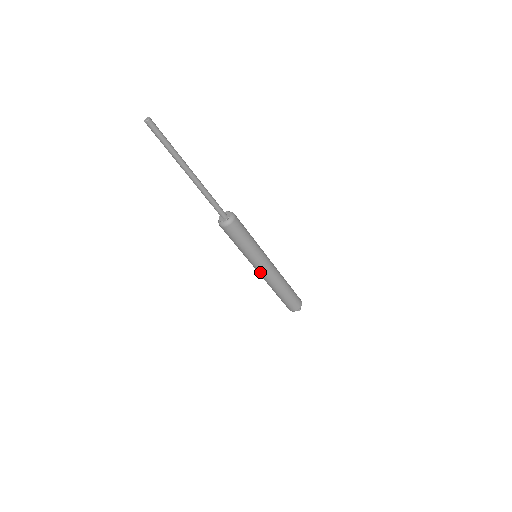
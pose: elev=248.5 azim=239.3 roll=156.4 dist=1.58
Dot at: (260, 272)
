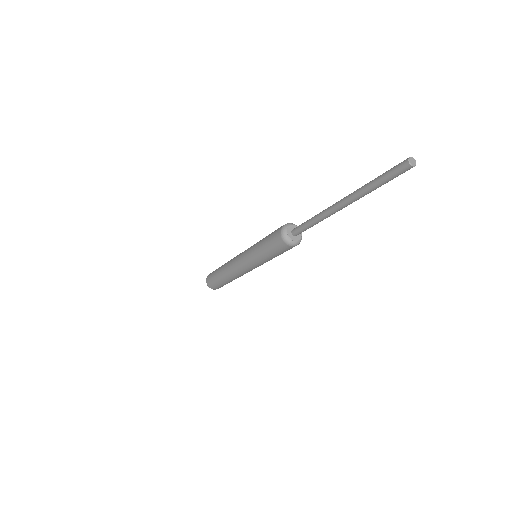
Dot at: (241, 267)
